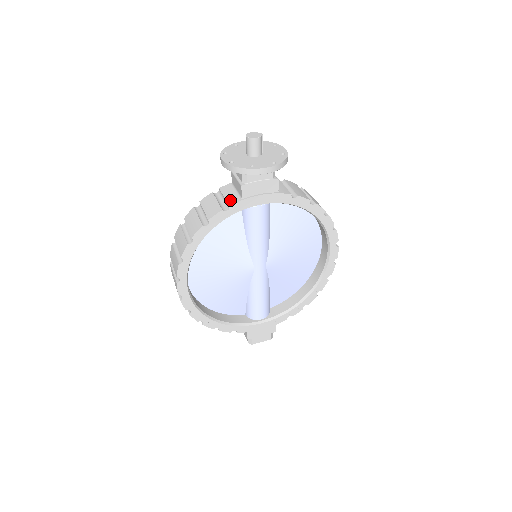
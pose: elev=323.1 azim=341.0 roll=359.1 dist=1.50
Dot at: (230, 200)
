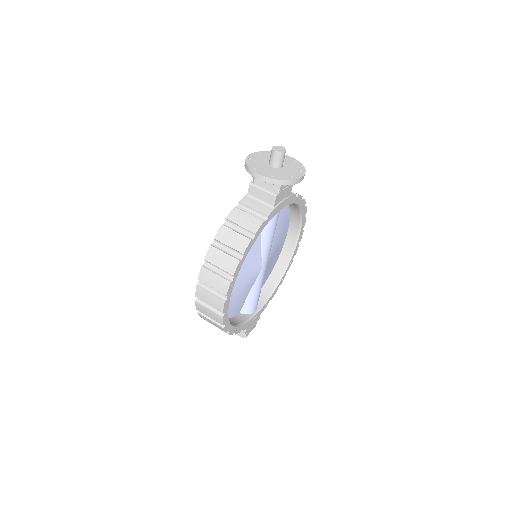
Dot at: (264, 211)
